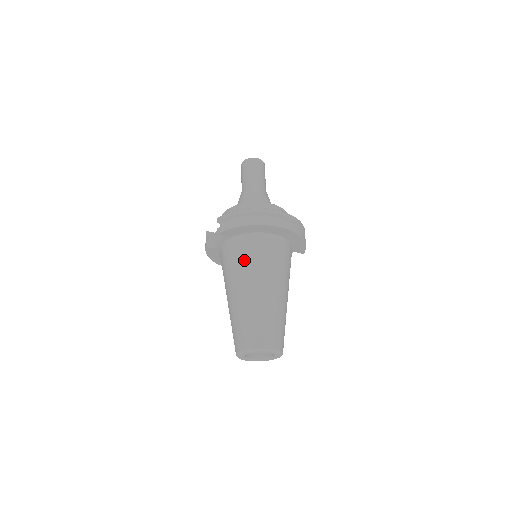
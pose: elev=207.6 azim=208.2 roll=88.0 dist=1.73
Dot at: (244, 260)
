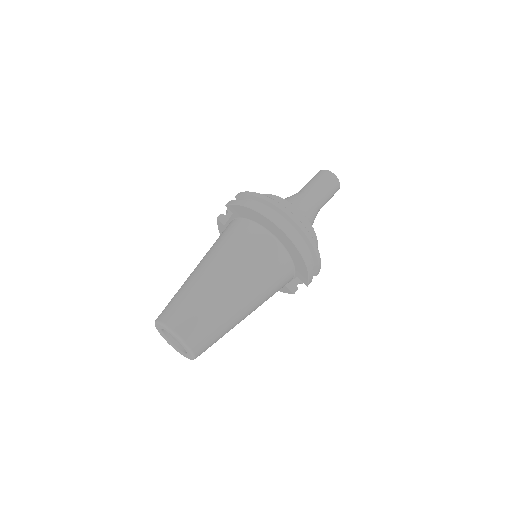
Dot at: (228, 242)
